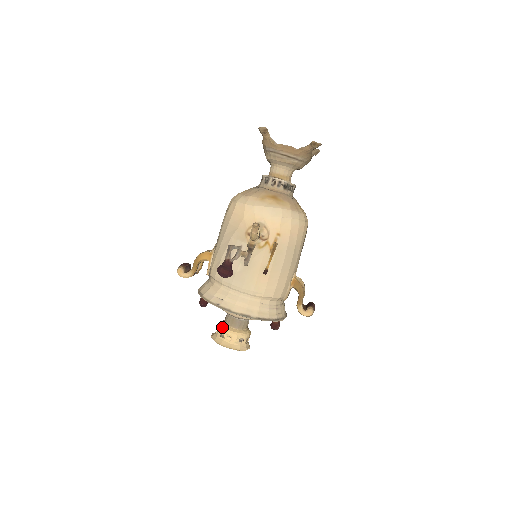
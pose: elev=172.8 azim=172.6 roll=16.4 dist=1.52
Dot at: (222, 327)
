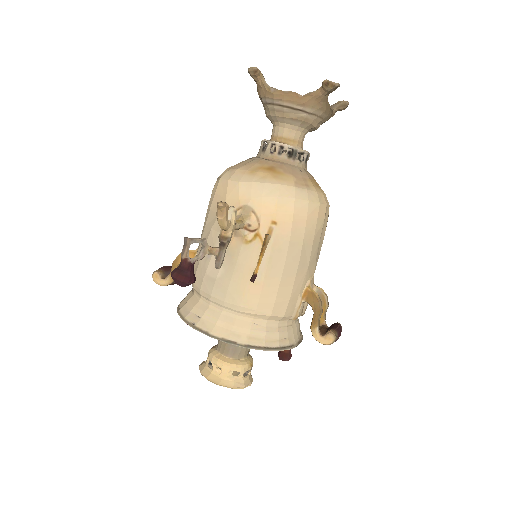
Dot at: (211, 354)
